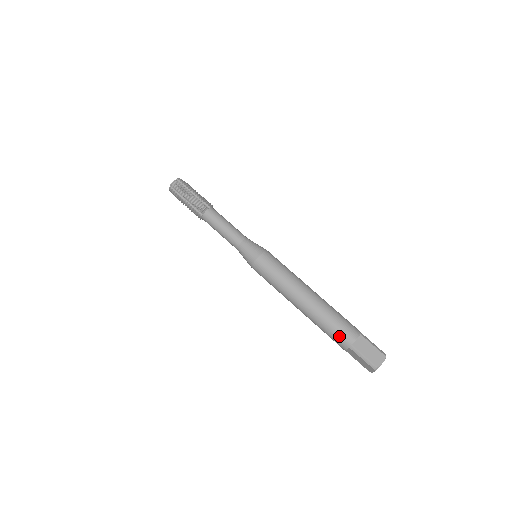
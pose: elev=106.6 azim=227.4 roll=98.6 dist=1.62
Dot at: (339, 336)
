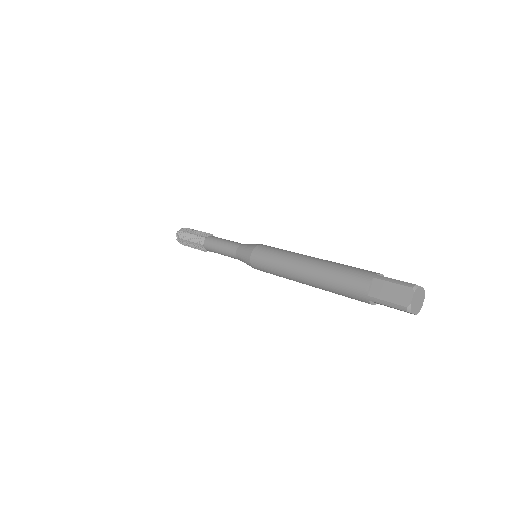
Dot at: (358, 272)
